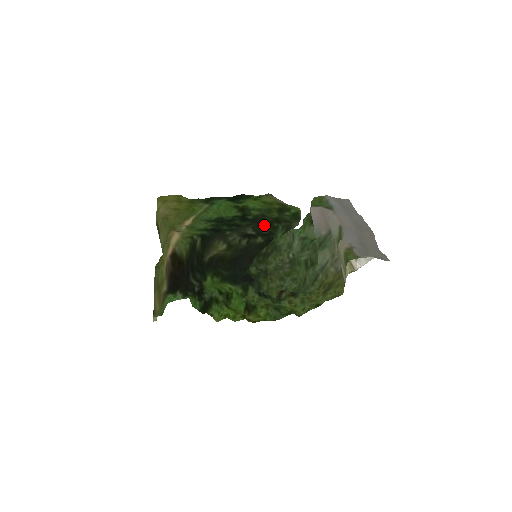
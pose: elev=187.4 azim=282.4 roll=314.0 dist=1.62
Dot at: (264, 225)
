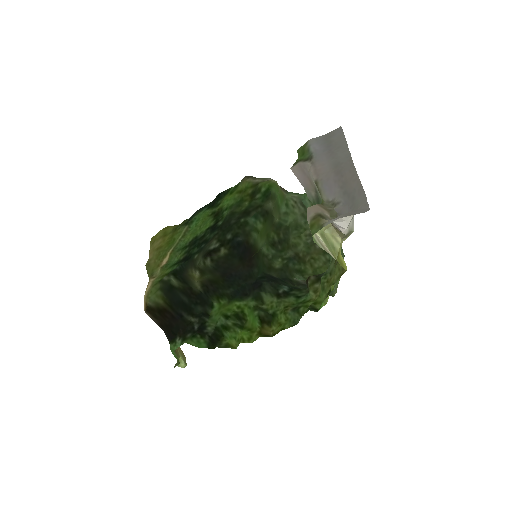
Dot at: (229, 228)
